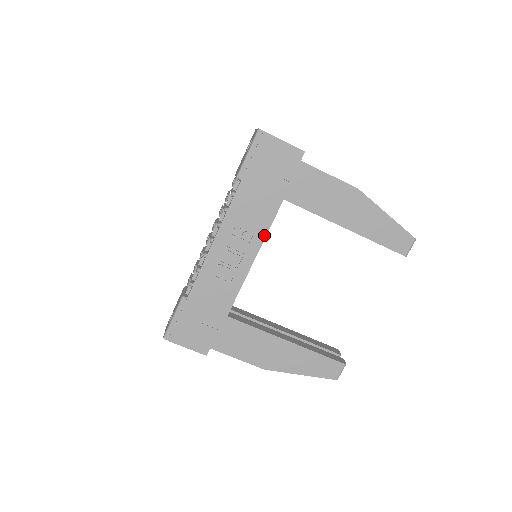
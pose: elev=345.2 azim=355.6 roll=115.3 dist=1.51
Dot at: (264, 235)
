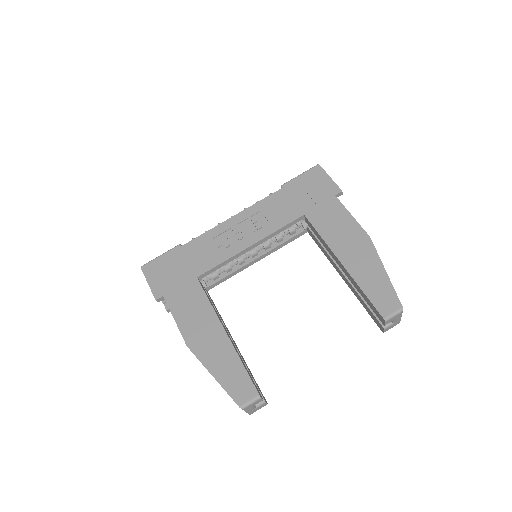
Dot at: (271, 232)
